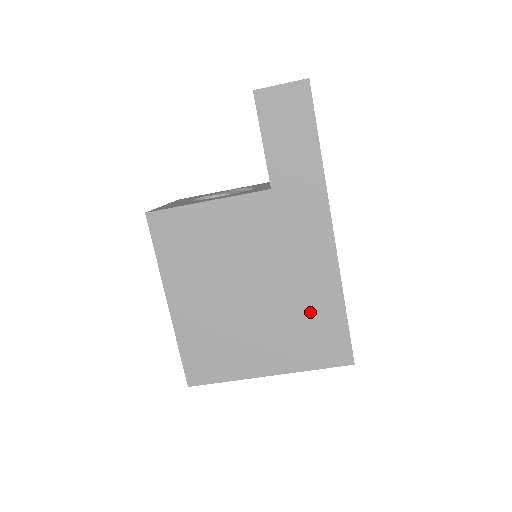
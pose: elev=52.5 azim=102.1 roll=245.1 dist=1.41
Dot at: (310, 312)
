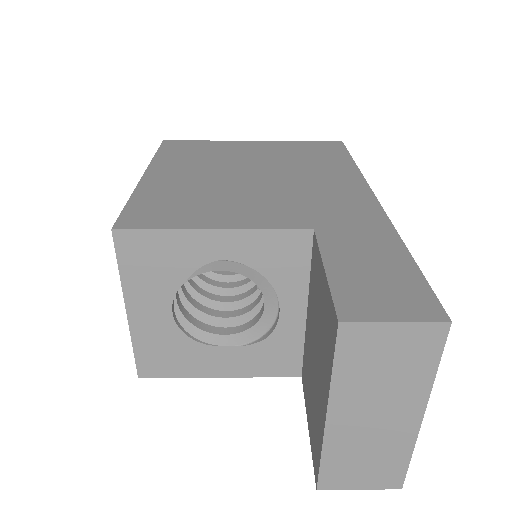
Dot at: occluded
